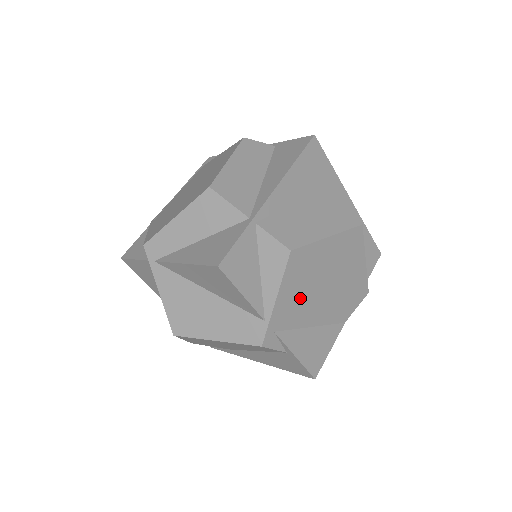
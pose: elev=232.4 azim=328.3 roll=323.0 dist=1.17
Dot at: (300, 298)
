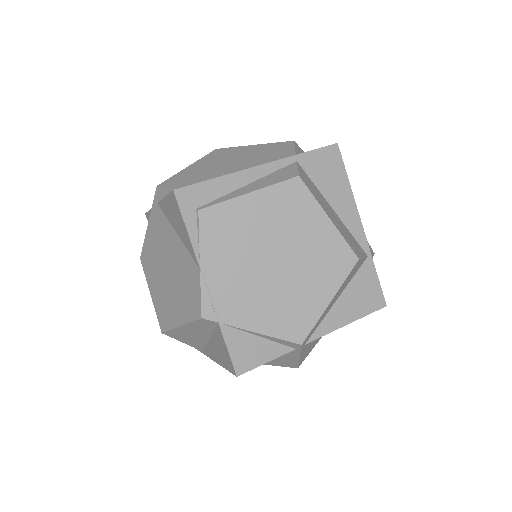
Dot at: occluded
